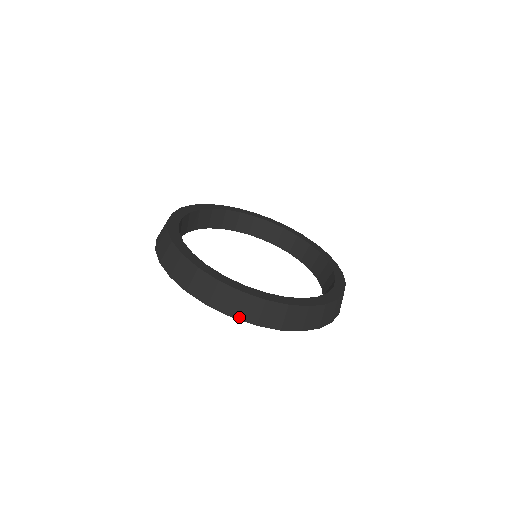
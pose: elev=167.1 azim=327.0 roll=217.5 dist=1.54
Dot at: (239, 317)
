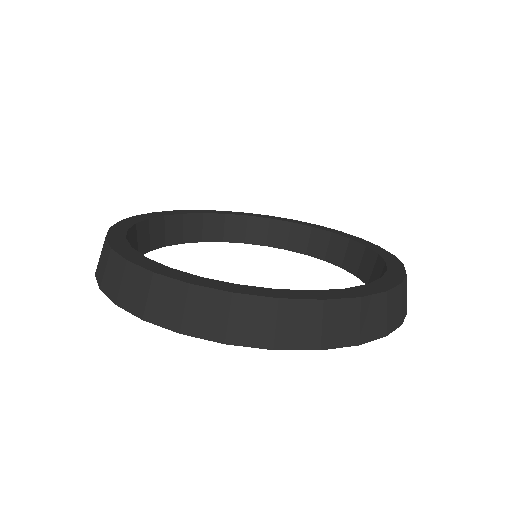
Dot at: (123, 304)
